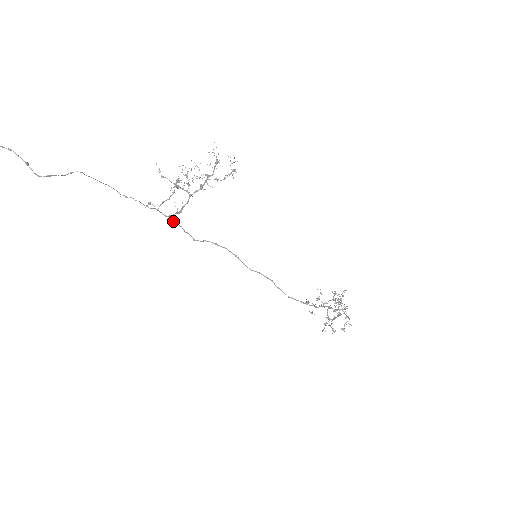
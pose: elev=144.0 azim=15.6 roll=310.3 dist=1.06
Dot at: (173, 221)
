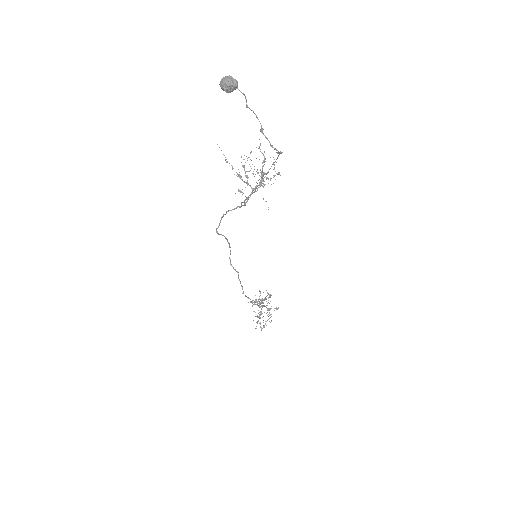
Dot at: (227, 211)
